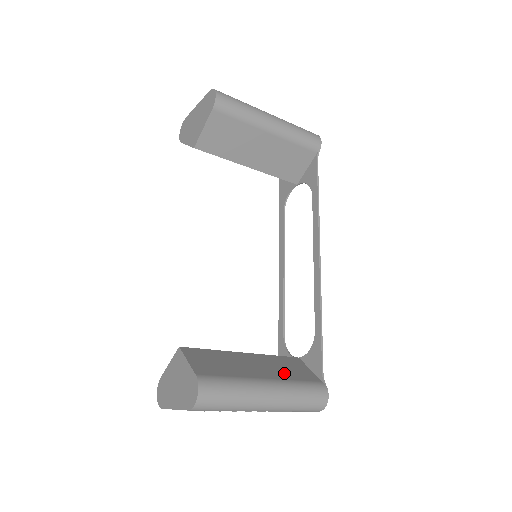
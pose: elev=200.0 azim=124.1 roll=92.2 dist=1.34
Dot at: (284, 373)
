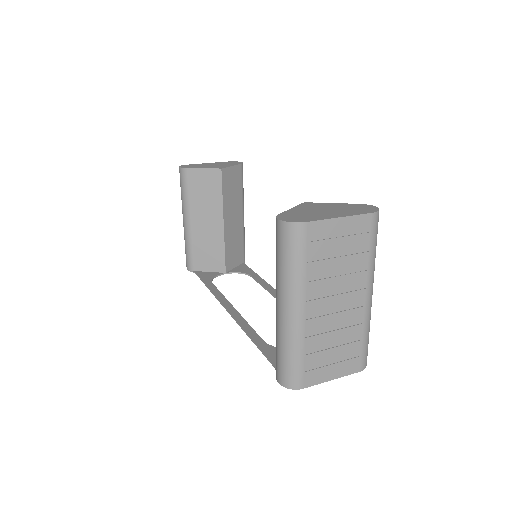
Dot at: occluded
